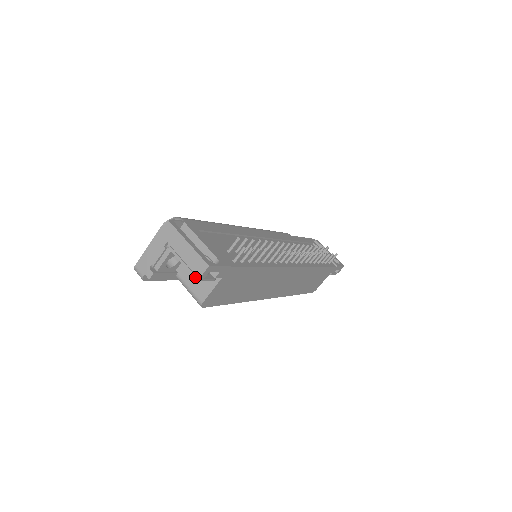
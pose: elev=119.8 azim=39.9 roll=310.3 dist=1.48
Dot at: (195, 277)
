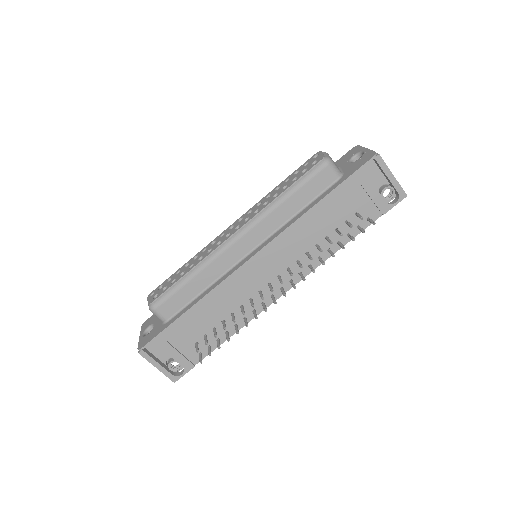
Dot at: occluded
